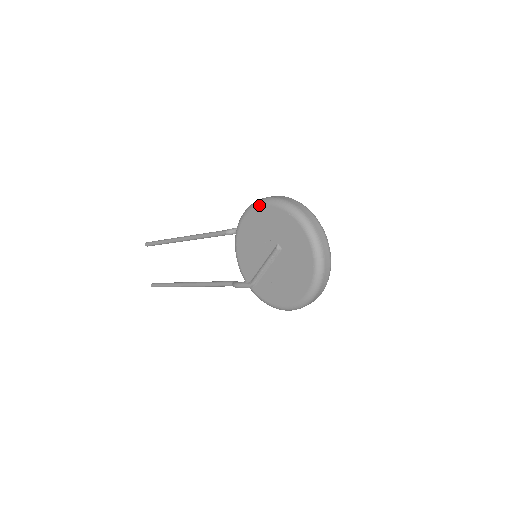
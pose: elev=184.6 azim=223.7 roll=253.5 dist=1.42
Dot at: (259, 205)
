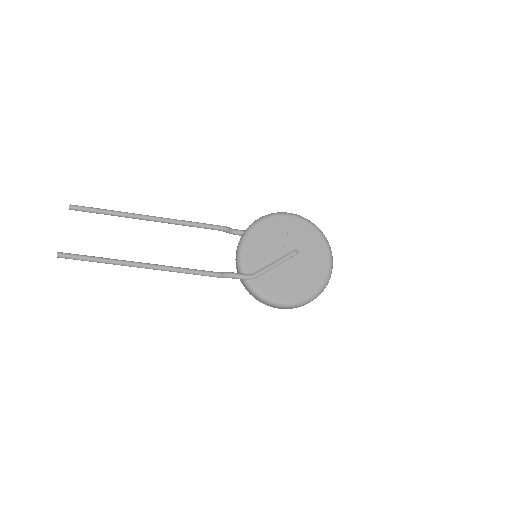
Dot at: (287, 215)
